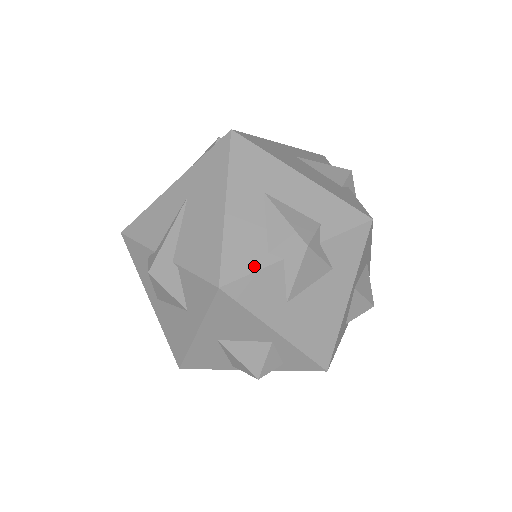
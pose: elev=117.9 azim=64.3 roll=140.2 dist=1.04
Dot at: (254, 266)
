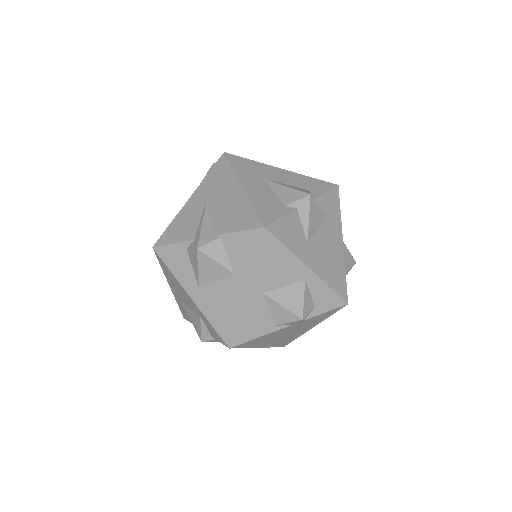
Dot at: (280, 214)
